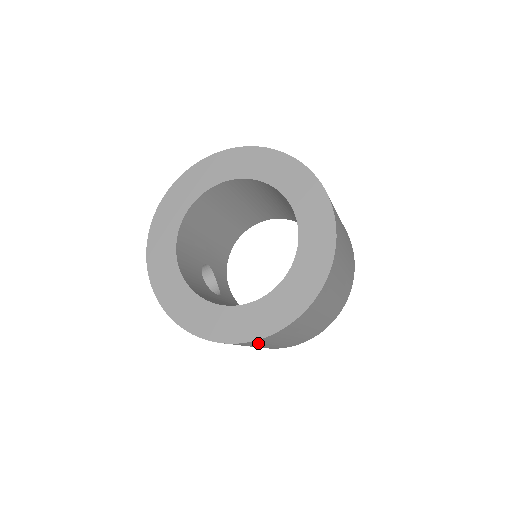
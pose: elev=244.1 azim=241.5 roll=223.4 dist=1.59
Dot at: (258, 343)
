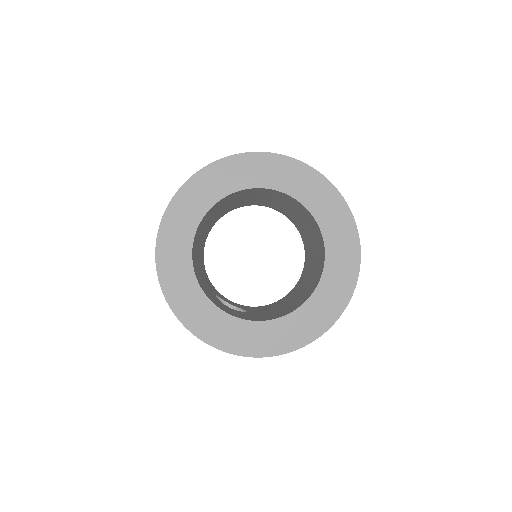
Dot at: occluded
